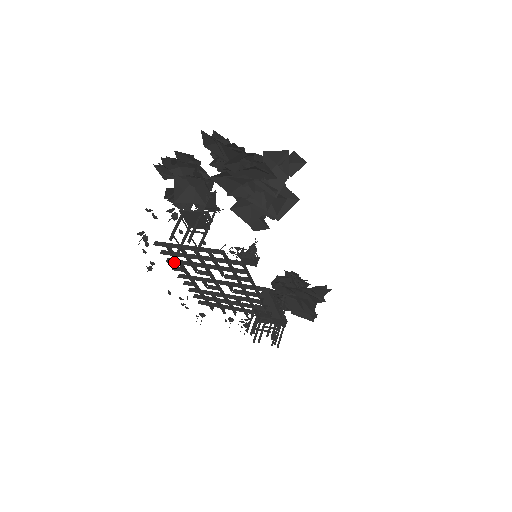
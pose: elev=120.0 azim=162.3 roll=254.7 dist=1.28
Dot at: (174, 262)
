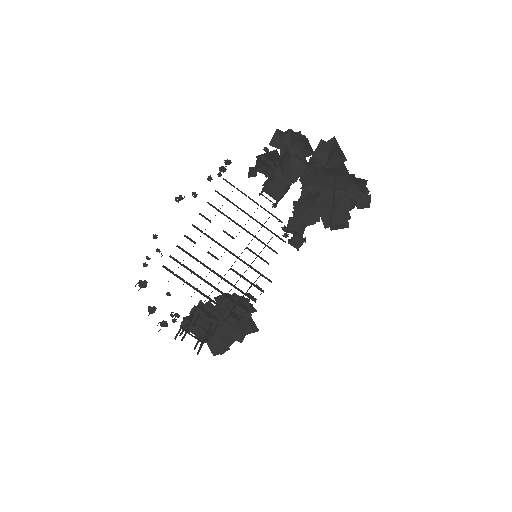
Dot at: (215, 208)
